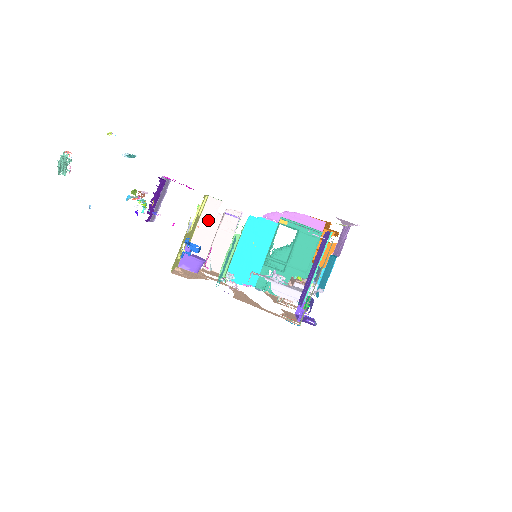
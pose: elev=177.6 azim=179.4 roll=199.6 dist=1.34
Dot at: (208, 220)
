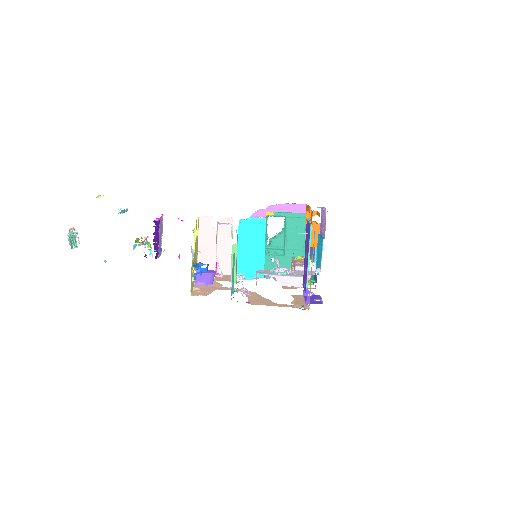
Dot at: (206, 236)
